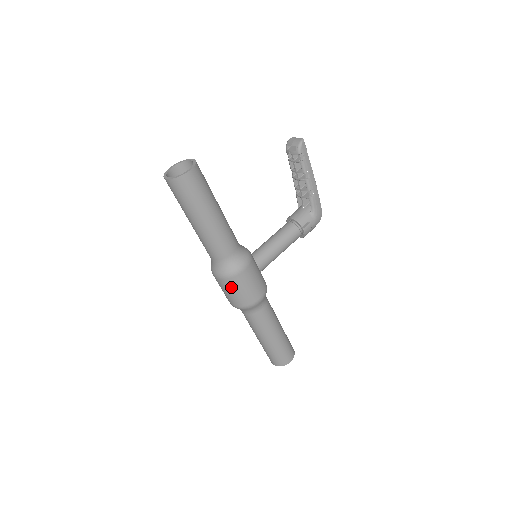
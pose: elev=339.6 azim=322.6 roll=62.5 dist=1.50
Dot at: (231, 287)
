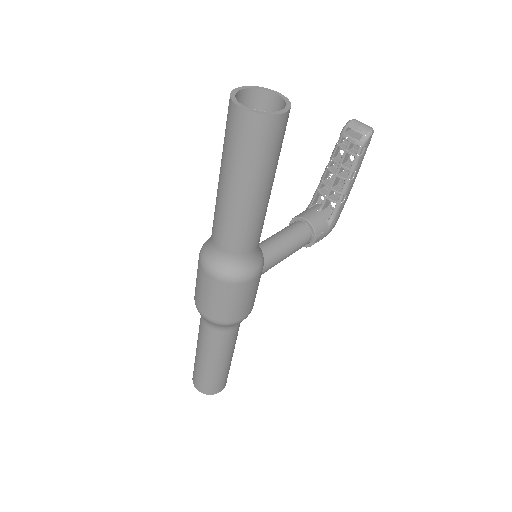
Dot at: (224, 294)
